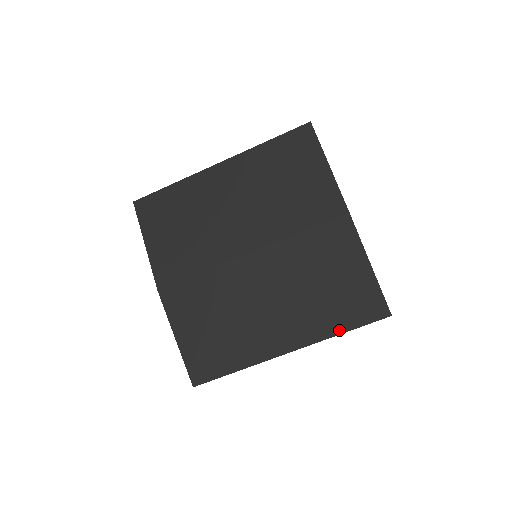
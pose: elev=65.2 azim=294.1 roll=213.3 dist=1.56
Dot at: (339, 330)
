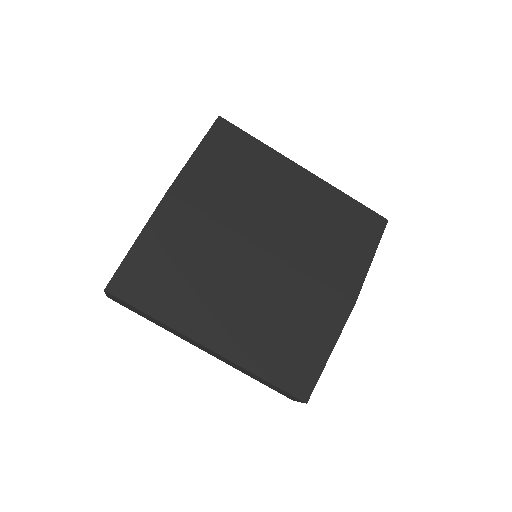
Dot at: (262, 373)
